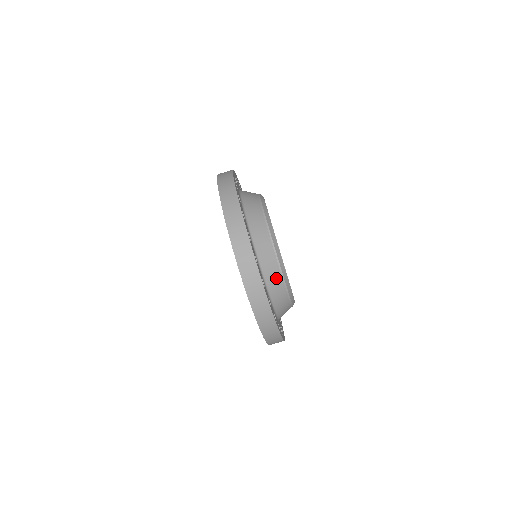
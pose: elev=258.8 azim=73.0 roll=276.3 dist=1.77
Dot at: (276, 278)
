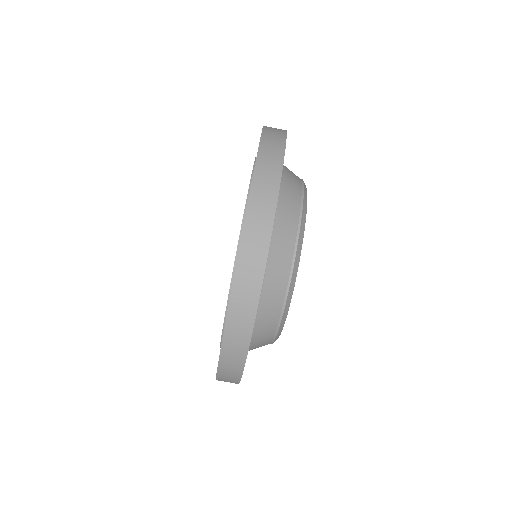
Dot at: (268, 328)
